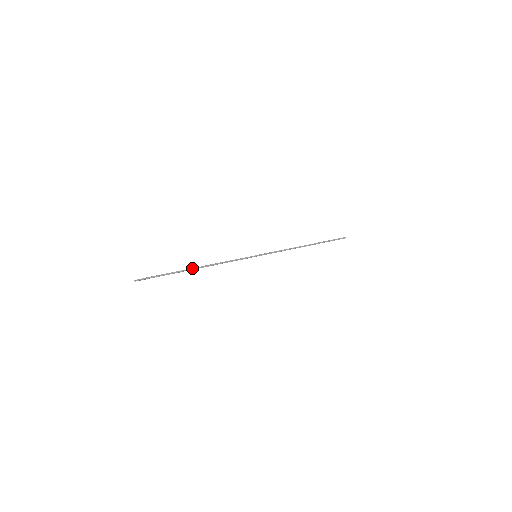
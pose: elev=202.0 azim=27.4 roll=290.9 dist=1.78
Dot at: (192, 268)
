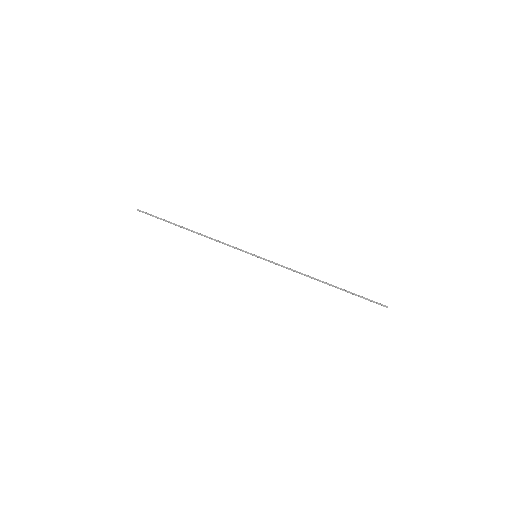
Dot at: (187, 228)
